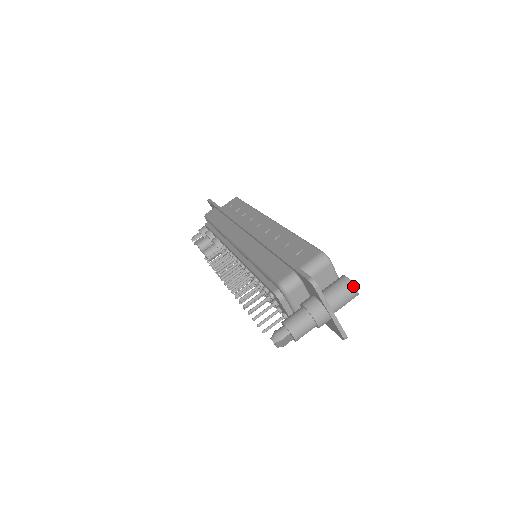
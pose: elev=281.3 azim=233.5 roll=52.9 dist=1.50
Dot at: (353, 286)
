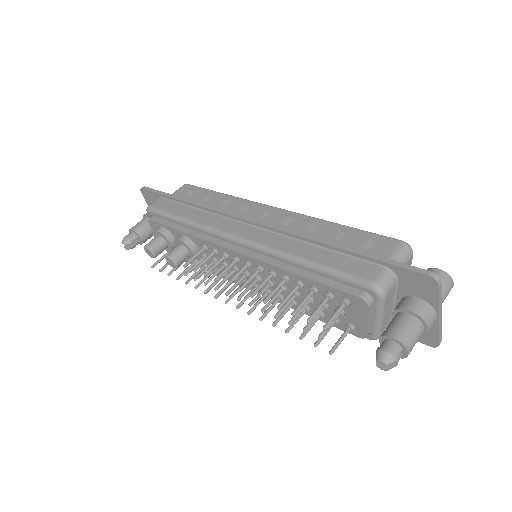
Dot at: (451, 279)
